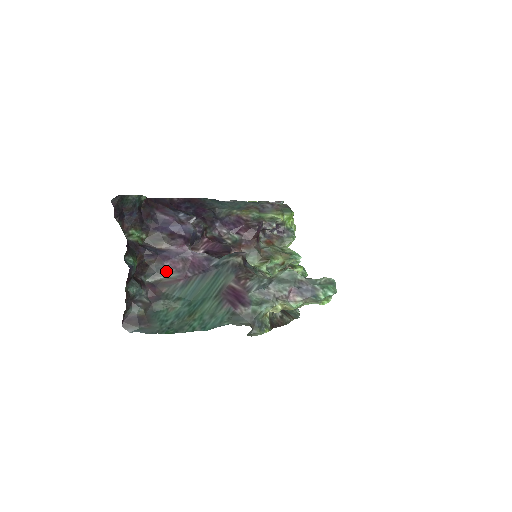
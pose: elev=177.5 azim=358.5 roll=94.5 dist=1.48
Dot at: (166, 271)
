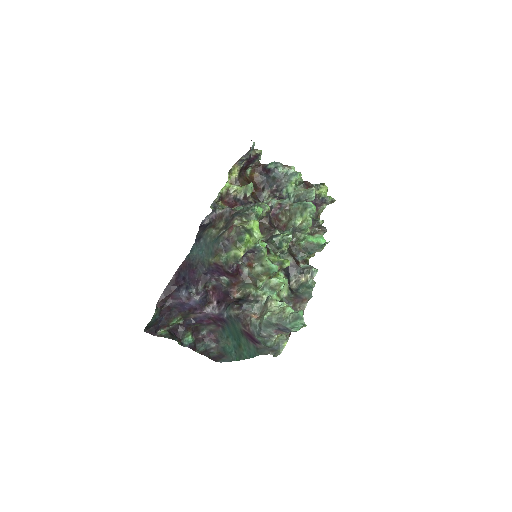
Dot at: (208, 325)
